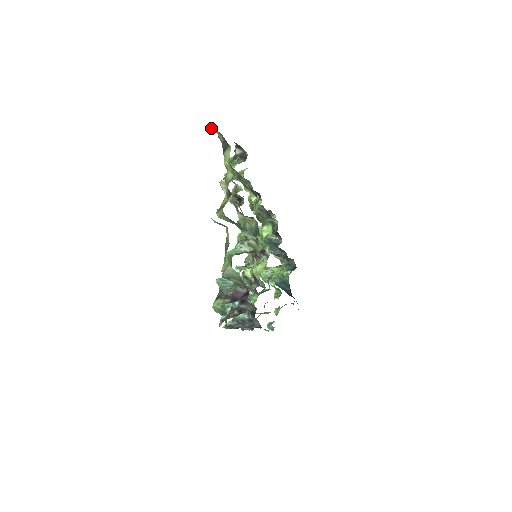
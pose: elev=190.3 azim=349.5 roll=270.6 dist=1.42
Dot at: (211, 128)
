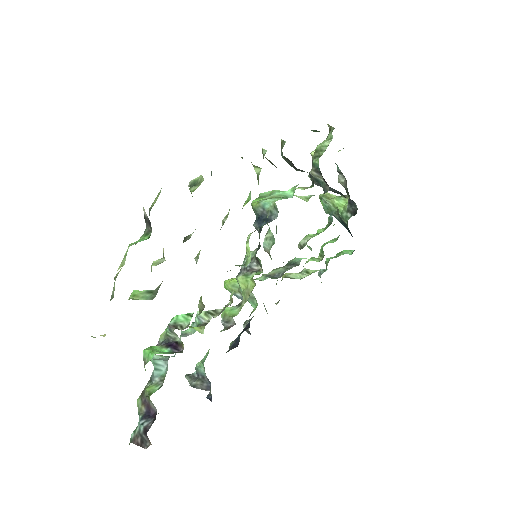
Dot at: occluded
